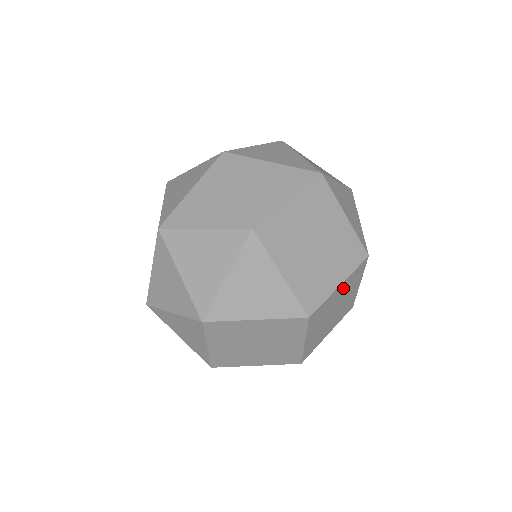
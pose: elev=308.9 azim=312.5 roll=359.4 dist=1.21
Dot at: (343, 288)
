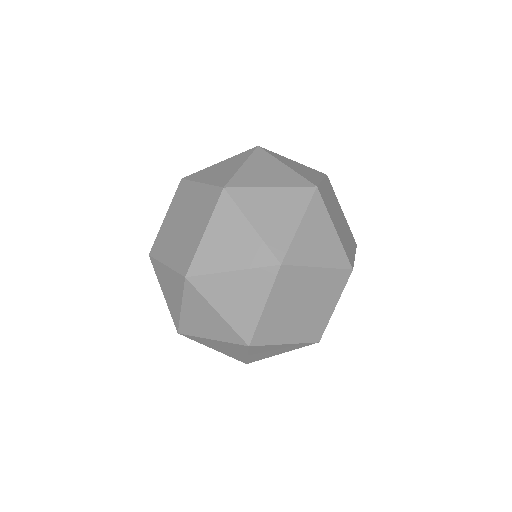
Dot at: occluded
